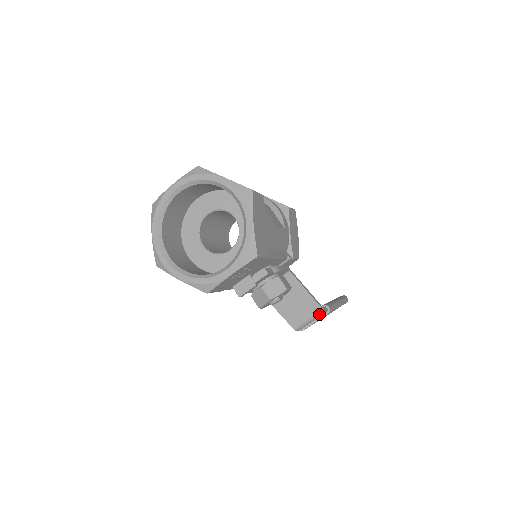
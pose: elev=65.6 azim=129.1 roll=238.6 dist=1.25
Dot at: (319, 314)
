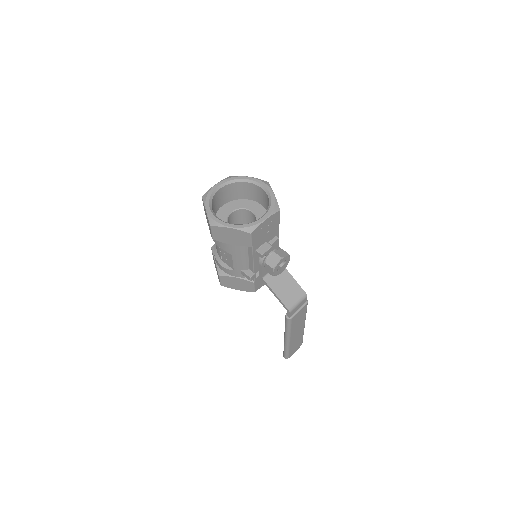
Dot at: (303, 297)
